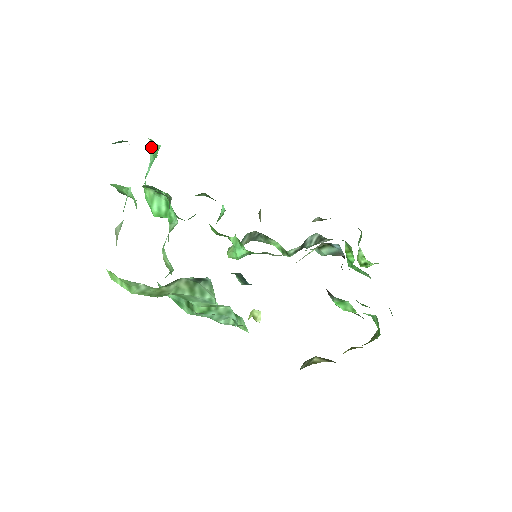
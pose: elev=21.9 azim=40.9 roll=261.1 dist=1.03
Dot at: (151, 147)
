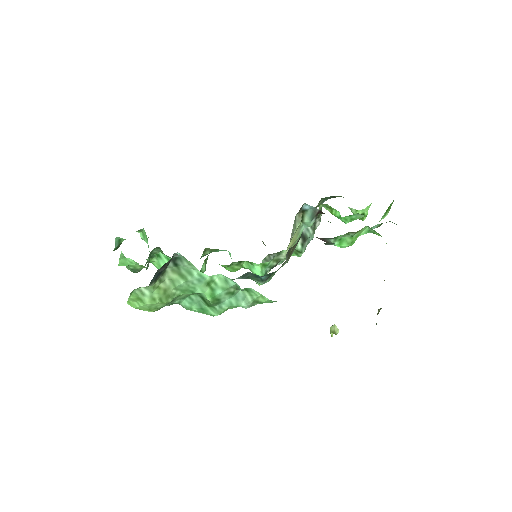
Dot at: (143, 237)
